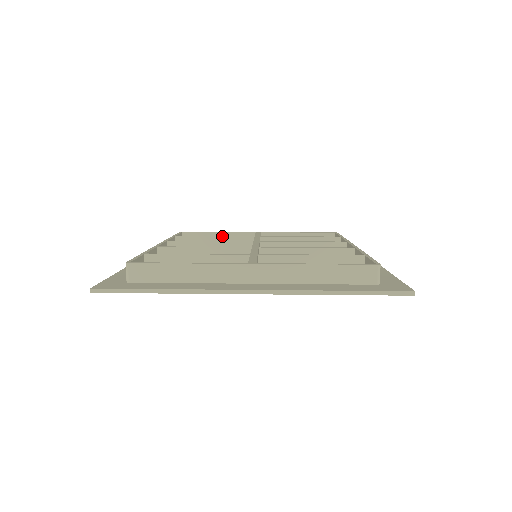
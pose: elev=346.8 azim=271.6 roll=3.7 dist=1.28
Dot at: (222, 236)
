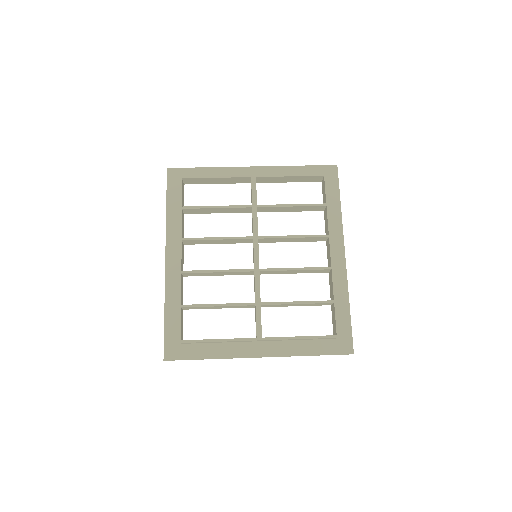
Dot at: (223, 208)
